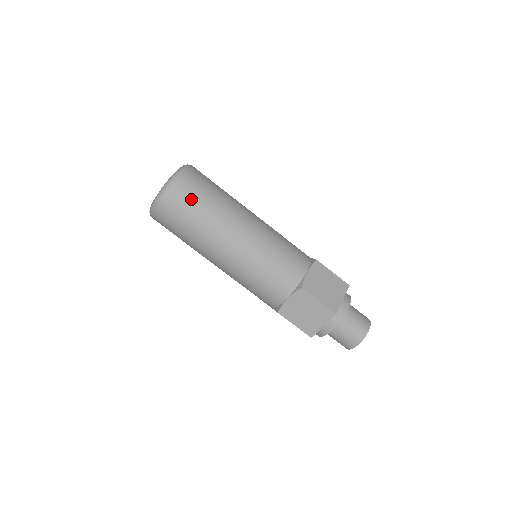
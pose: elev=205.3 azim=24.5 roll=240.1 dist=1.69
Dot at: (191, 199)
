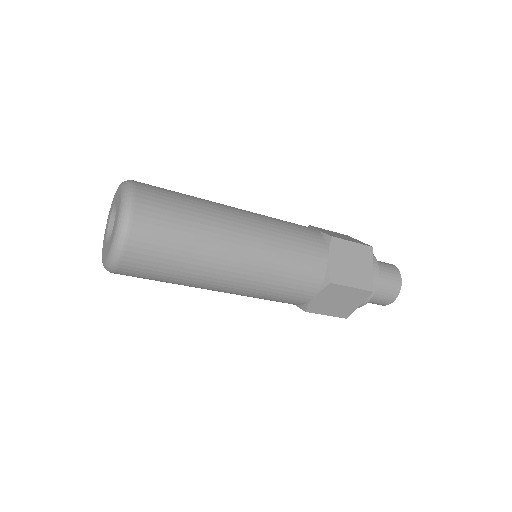
Dot at: (166, 196)
